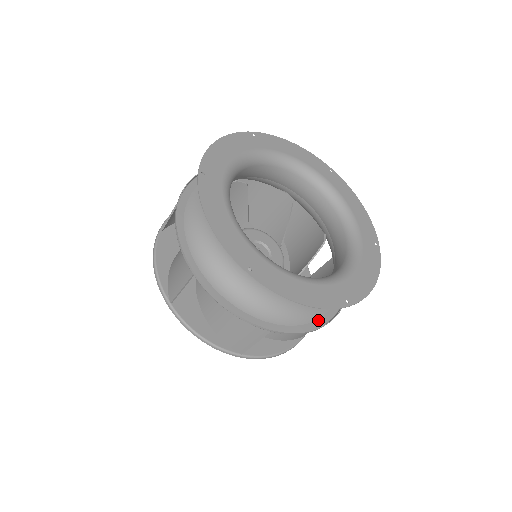
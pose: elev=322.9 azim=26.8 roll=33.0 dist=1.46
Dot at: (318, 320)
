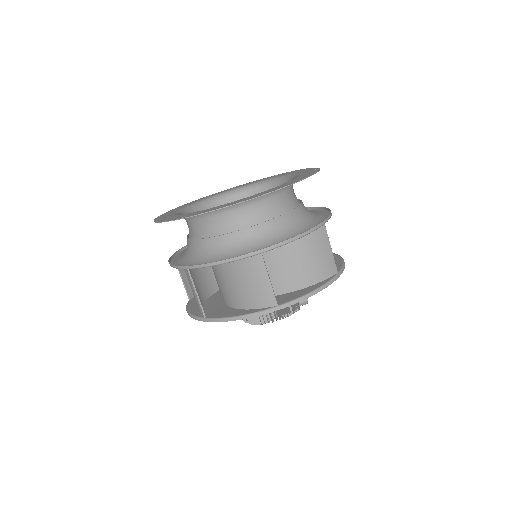
Dot at: (323, 213)
